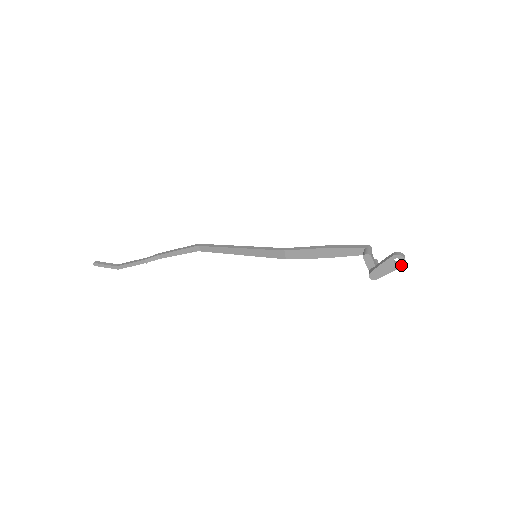
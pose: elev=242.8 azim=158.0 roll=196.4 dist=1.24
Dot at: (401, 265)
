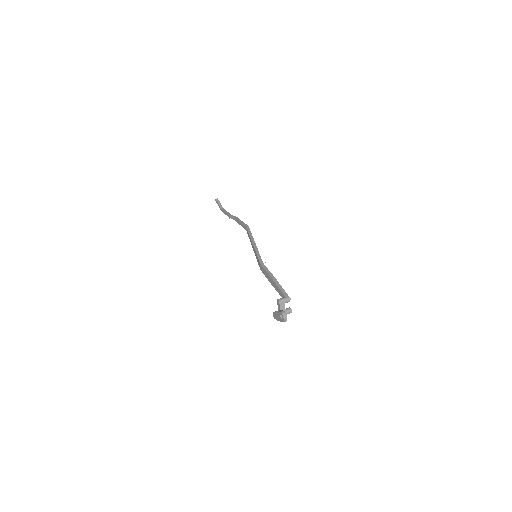
Dot at: (283, 321)
